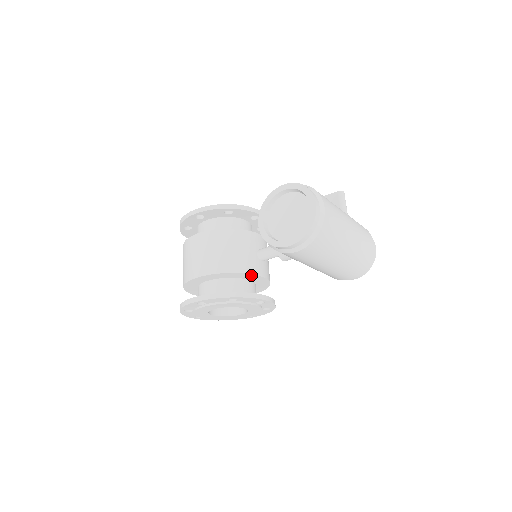
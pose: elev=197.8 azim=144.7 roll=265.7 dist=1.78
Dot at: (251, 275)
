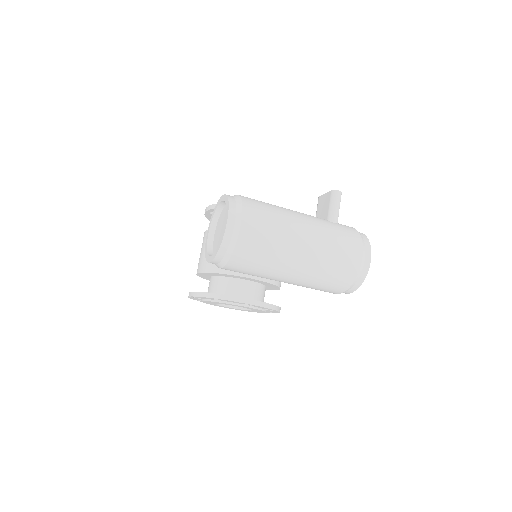
Dot at: (240, 276)
